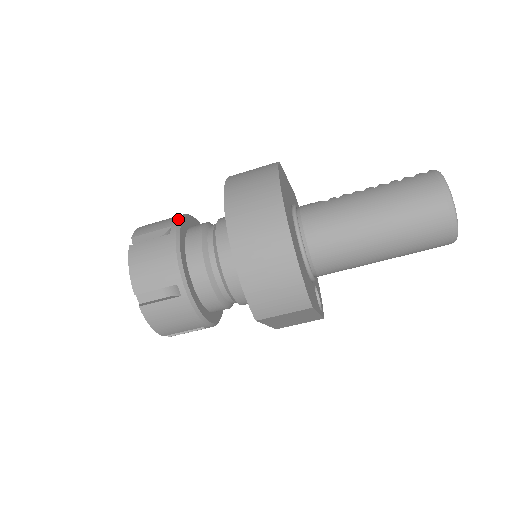
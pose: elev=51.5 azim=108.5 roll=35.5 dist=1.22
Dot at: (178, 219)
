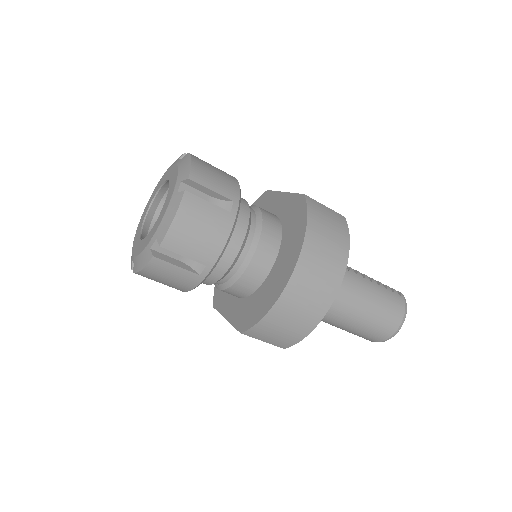
Dot at: (240, 195)
